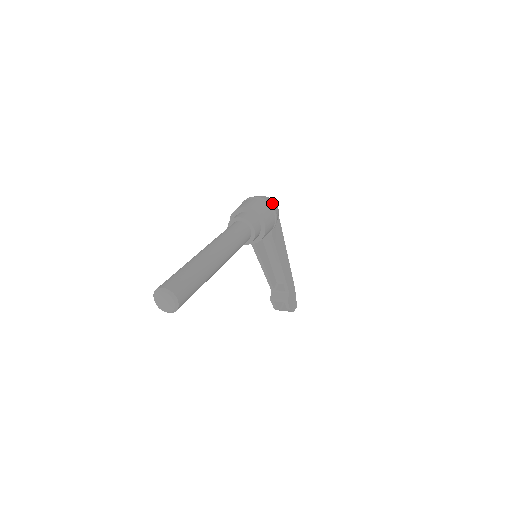
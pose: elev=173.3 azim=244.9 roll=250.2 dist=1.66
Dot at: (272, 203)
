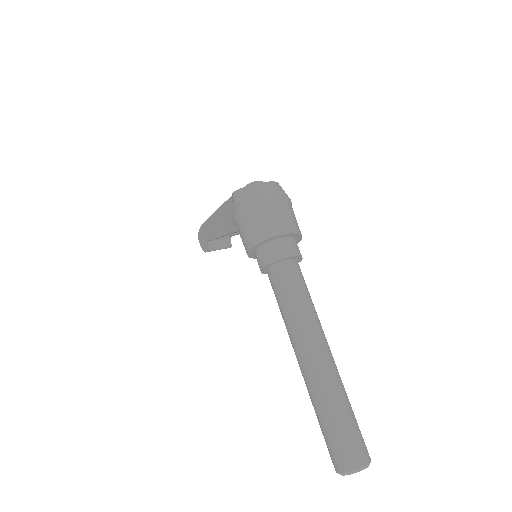
Dot at: occluded
